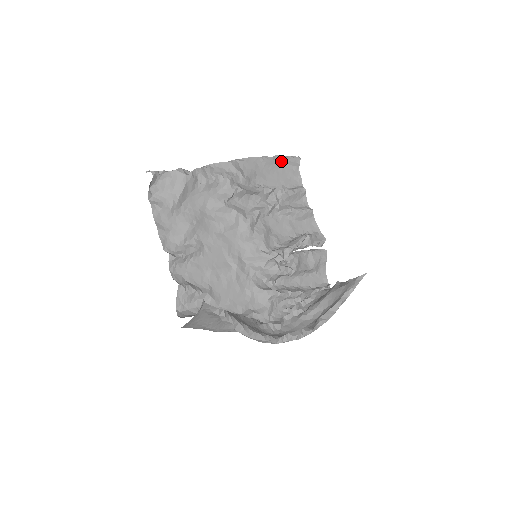
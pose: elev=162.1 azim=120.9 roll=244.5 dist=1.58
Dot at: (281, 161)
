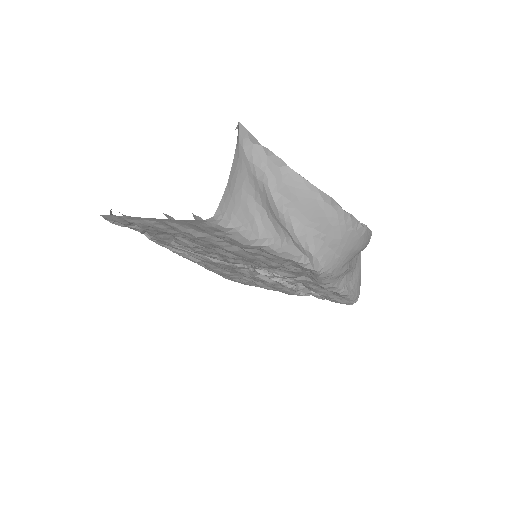
Dot at: occluded
